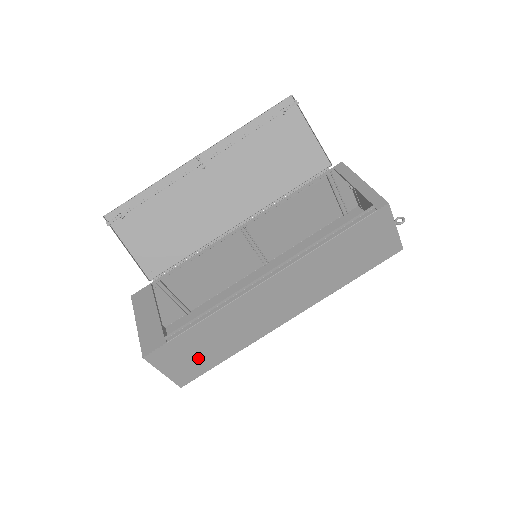
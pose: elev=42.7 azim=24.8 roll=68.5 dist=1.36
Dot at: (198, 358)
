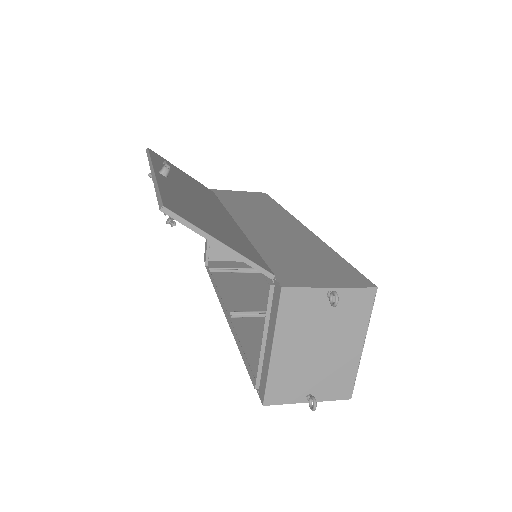
Dot at: (244, 273)
